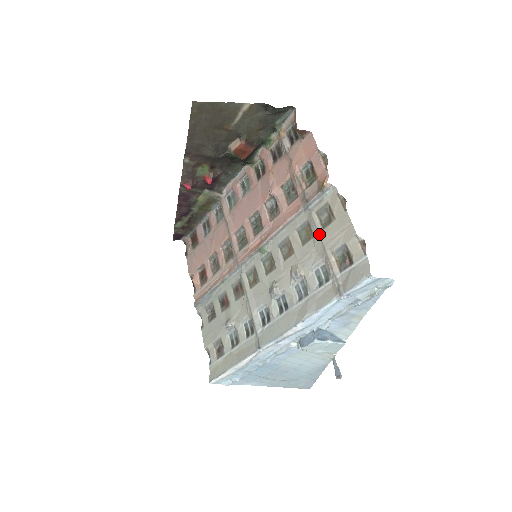
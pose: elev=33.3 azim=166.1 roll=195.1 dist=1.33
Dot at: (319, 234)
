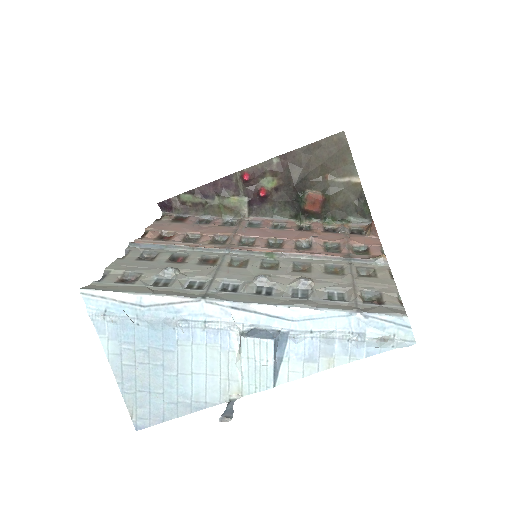
Dot at: (353, 275)
